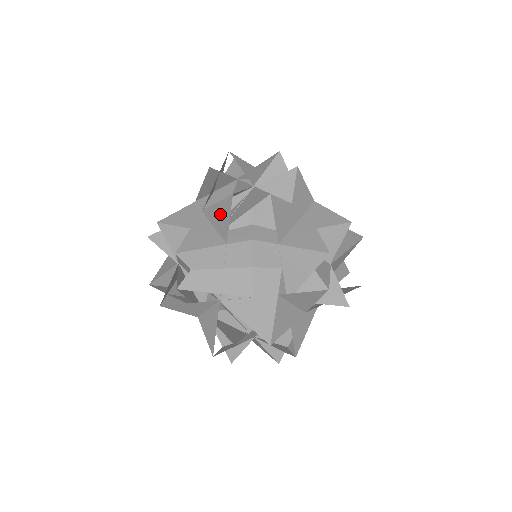
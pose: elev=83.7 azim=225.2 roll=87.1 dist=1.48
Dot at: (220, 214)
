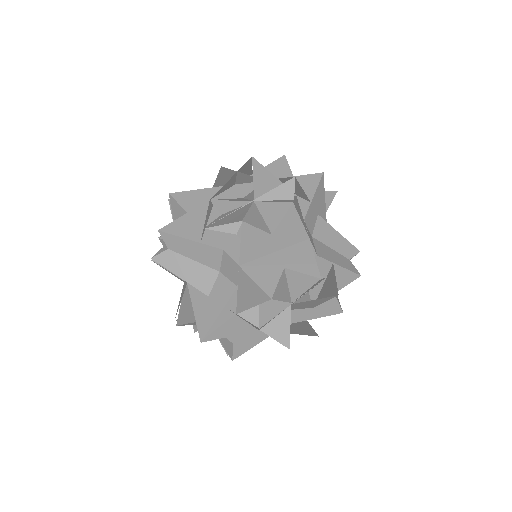
Dot at: (208, 214)
